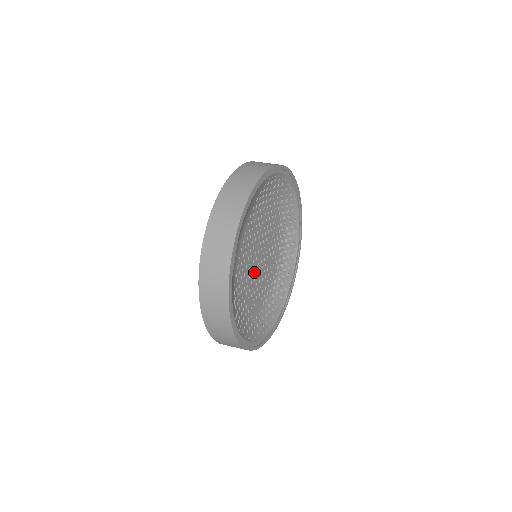
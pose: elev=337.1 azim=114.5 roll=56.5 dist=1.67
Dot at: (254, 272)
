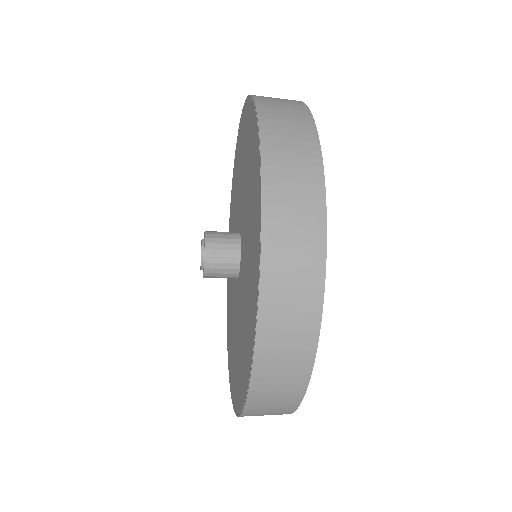
Dot at: occluded
